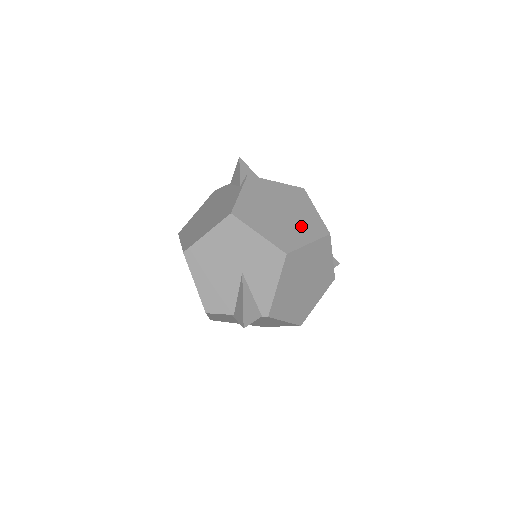
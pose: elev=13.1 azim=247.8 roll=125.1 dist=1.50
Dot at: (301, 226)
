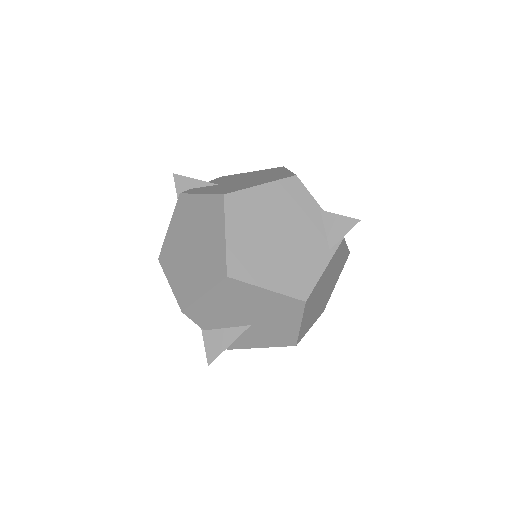
Dot at: (320, 307)
